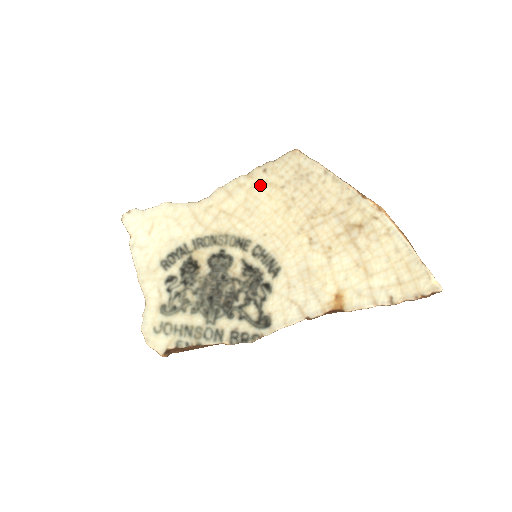
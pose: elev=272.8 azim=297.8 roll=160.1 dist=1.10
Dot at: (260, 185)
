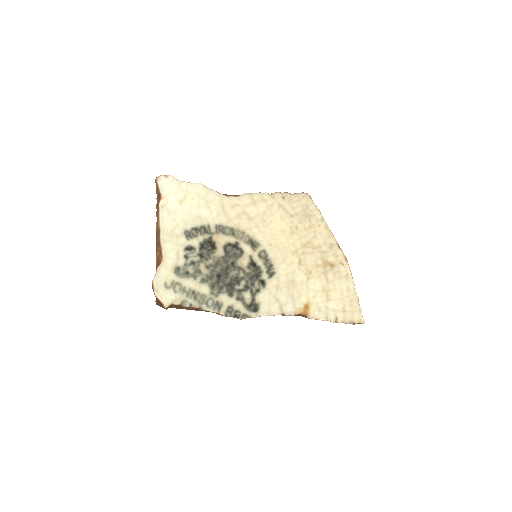
Dot at: (277, 207)
